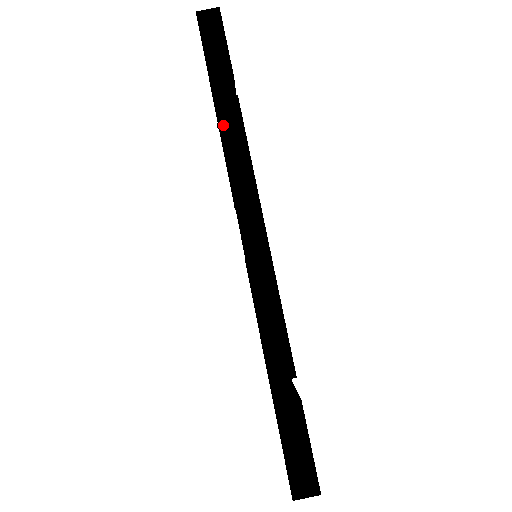
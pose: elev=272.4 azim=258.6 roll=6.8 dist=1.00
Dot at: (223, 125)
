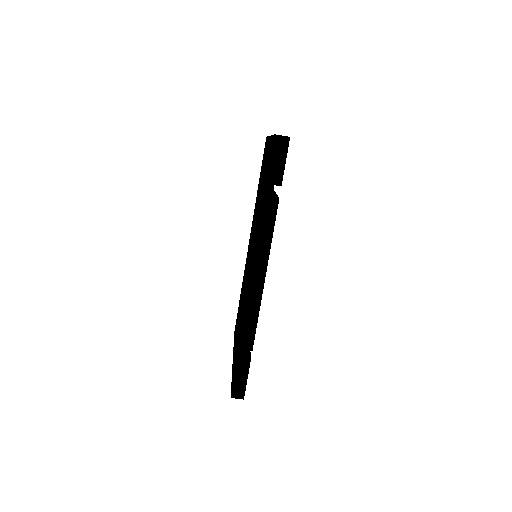
Dot at: (264, 213)
